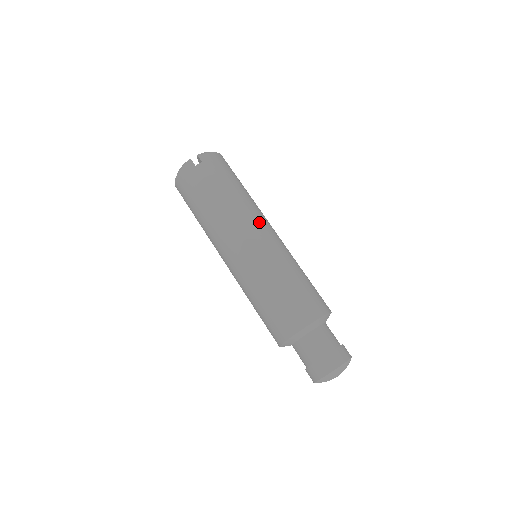
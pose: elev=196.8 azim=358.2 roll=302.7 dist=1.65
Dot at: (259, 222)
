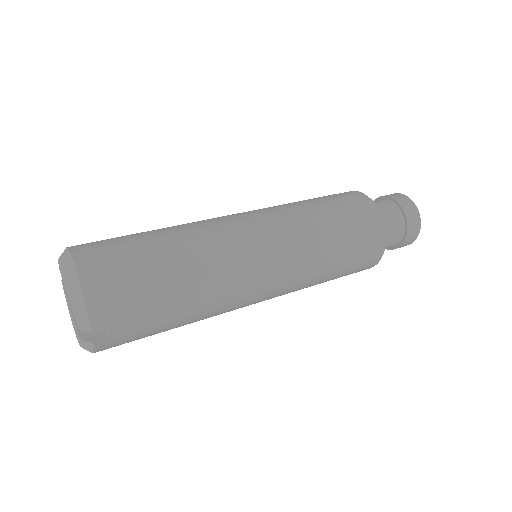
Dot at: (249, 265)
